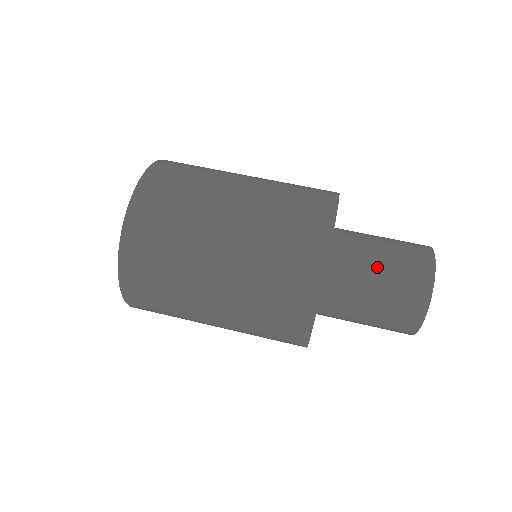
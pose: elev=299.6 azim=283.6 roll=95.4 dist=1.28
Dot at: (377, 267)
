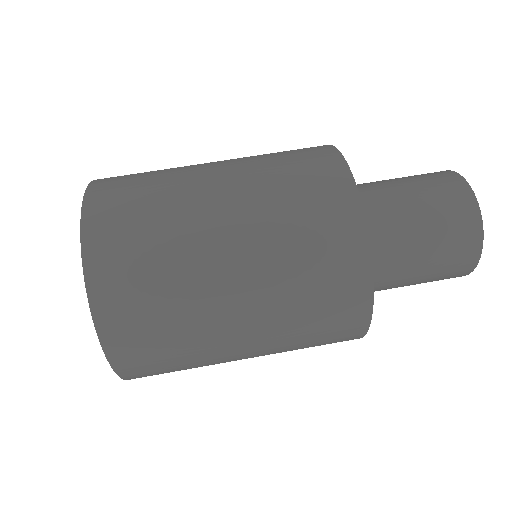
Dot at: (399, 187)
